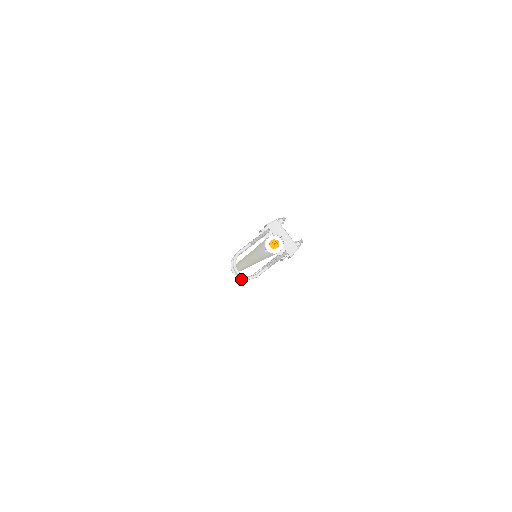
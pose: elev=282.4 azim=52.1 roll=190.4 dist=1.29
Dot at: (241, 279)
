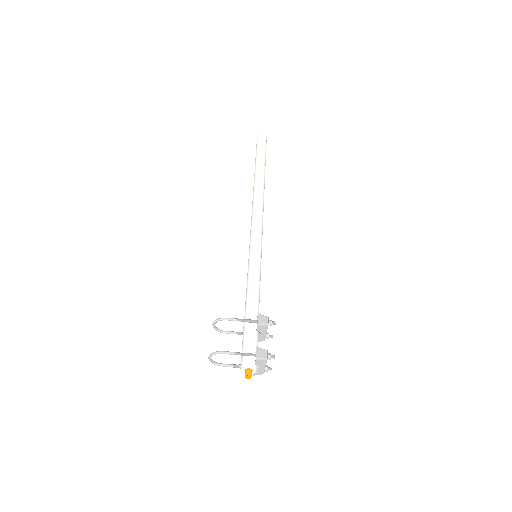
Dot at: (215, 329)
